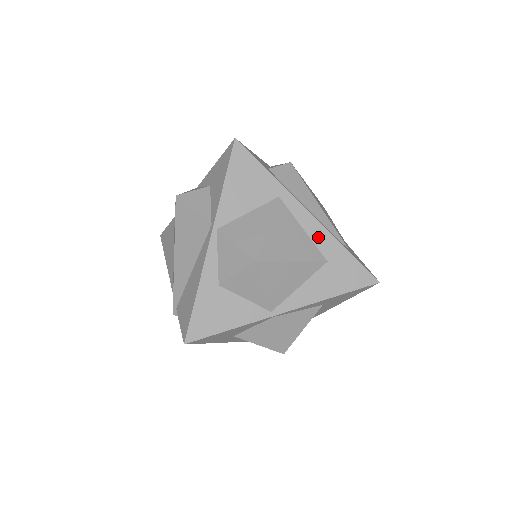
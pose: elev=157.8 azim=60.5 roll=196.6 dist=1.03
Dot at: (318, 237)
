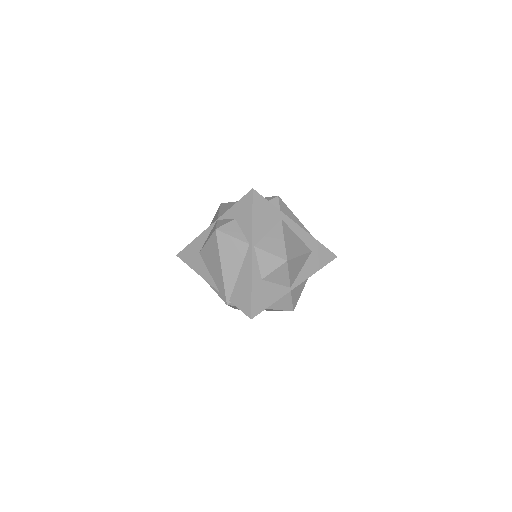
Dot at: (305, 238)
